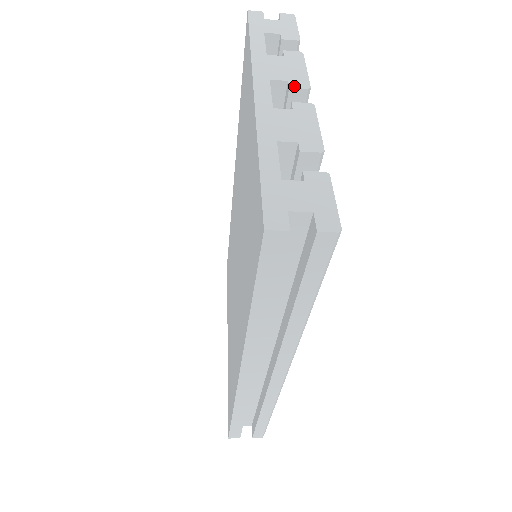
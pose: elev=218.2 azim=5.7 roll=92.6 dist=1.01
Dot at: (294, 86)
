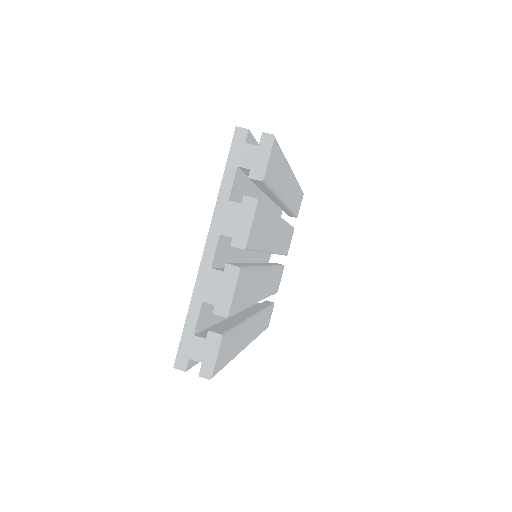
Dot at: (234, 245)
